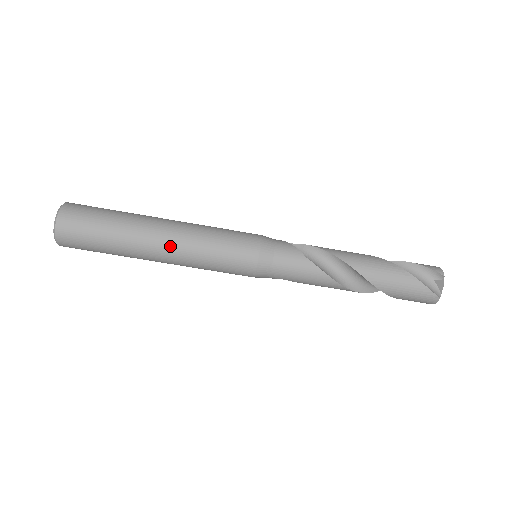
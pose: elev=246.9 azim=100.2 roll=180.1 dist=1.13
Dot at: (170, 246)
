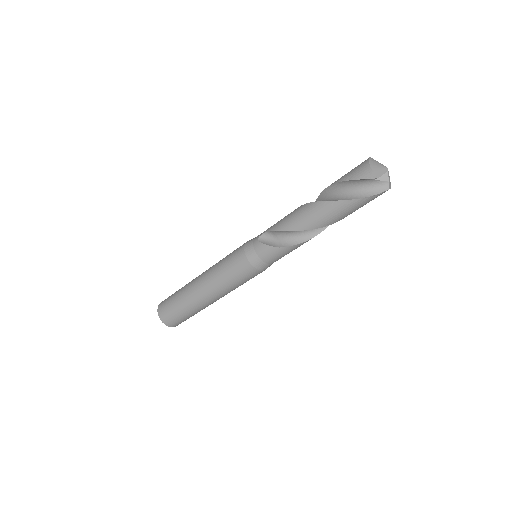
Dot at: (216, 298)
